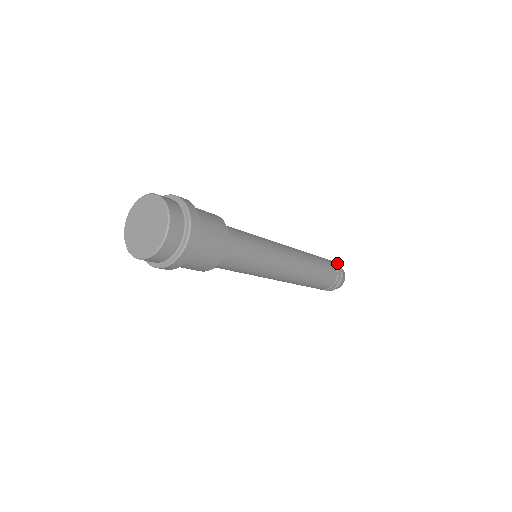
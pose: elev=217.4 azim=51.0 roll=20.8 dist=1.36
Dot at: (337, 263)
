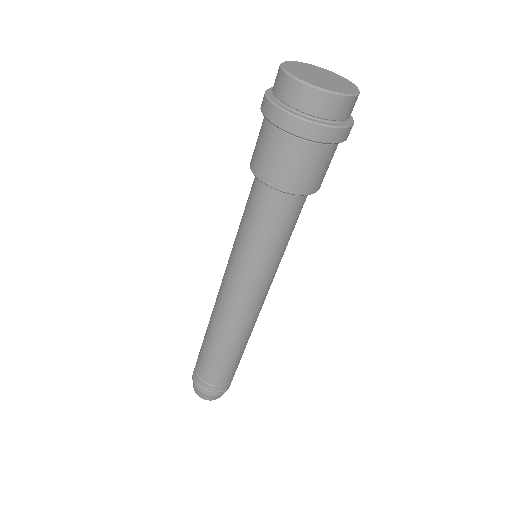
Dot at: occluded
